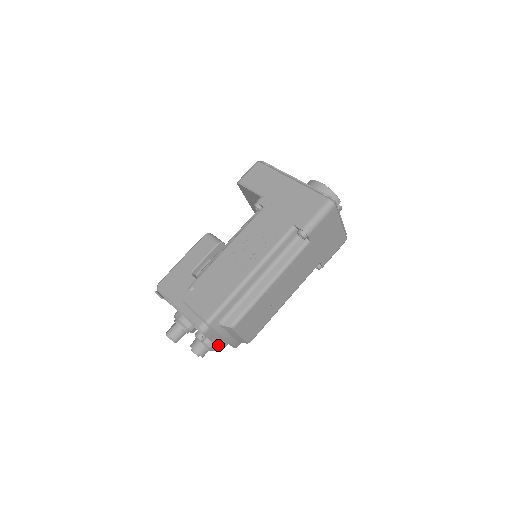
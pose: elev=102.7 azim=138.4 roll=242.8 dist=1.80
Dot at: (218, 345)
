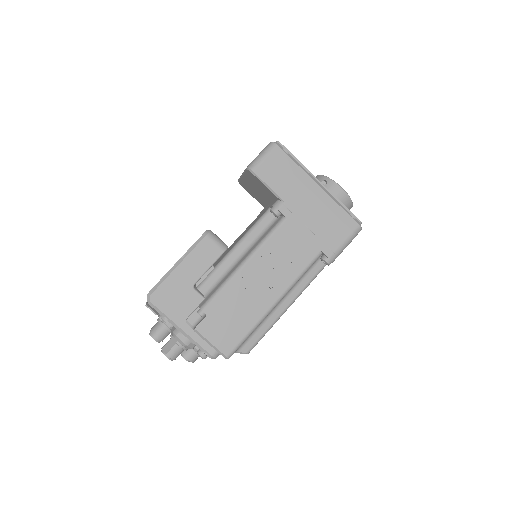
Dot at: occluded
